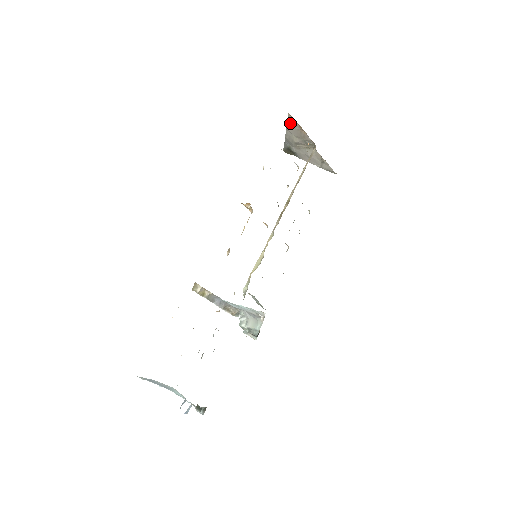
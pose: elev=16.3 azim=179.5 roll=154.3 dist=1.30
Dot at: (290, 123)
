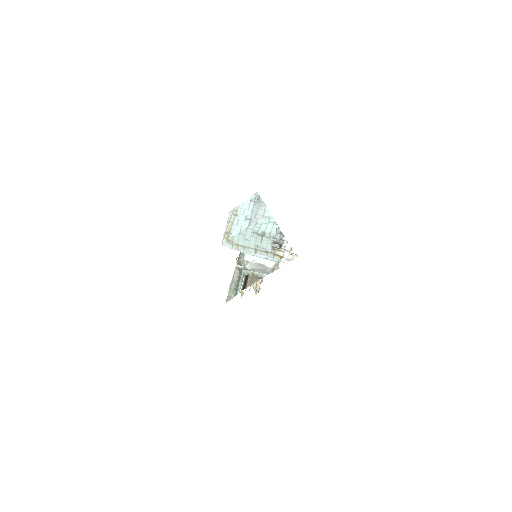
Dot at: occluded
